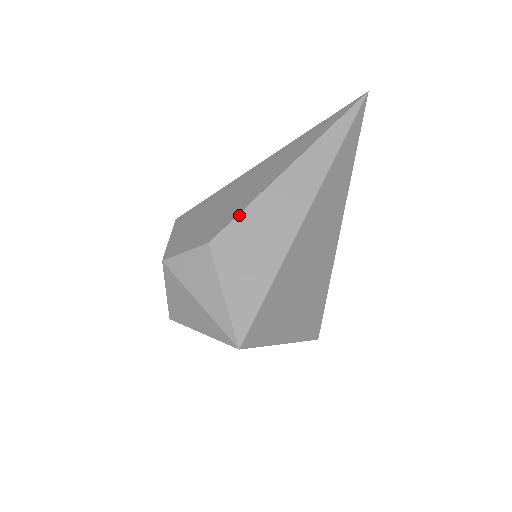
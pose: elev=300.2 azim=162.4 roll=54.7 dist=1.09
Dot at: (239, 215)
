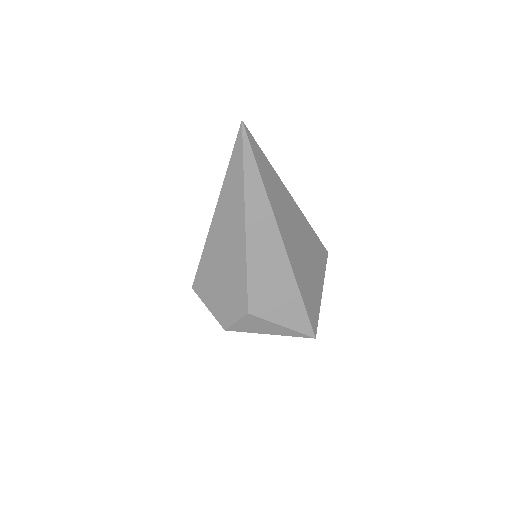
Dot at: (248, 285)
